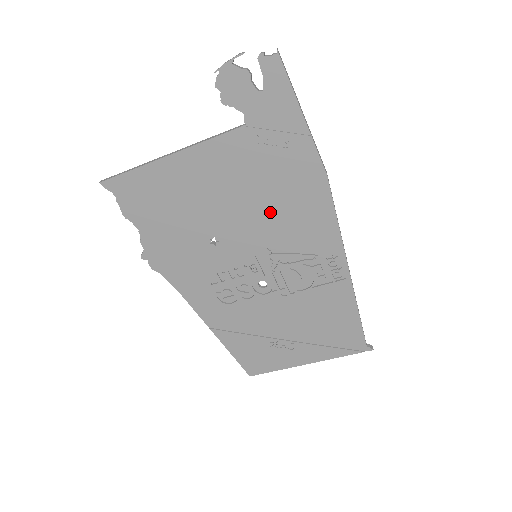
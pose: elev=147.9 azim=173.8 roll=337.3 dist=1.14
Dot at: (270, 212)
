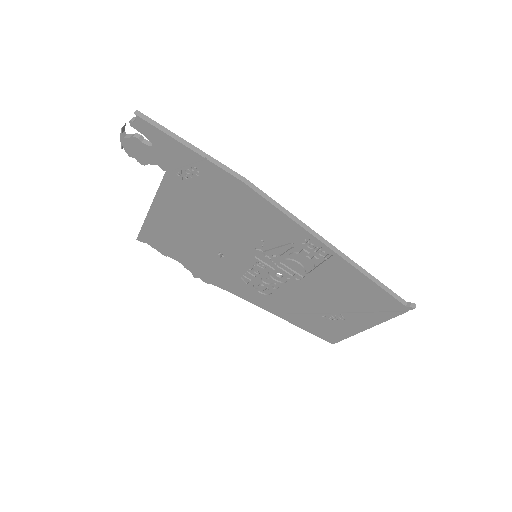
Dot at: (234, 223)
